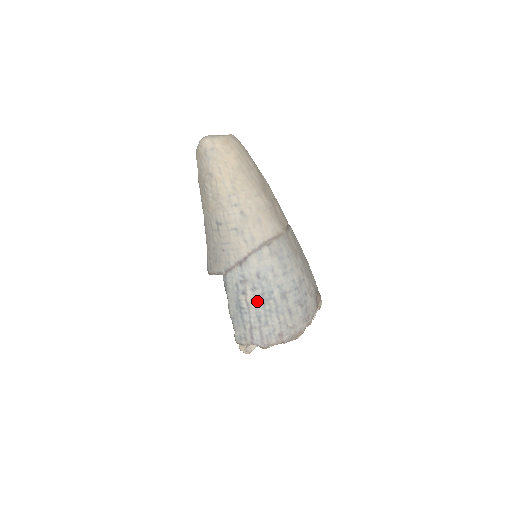
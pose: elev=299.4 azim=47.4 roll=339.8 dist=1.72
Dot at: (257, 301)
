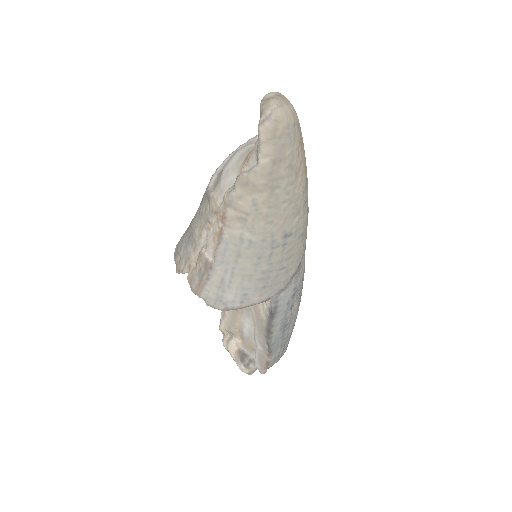
Dot at: (297, 308)
